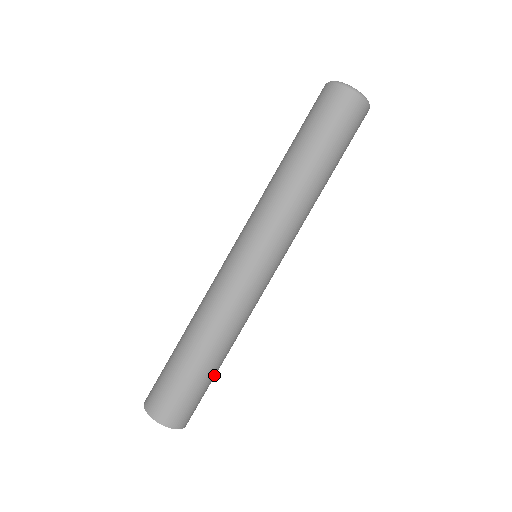
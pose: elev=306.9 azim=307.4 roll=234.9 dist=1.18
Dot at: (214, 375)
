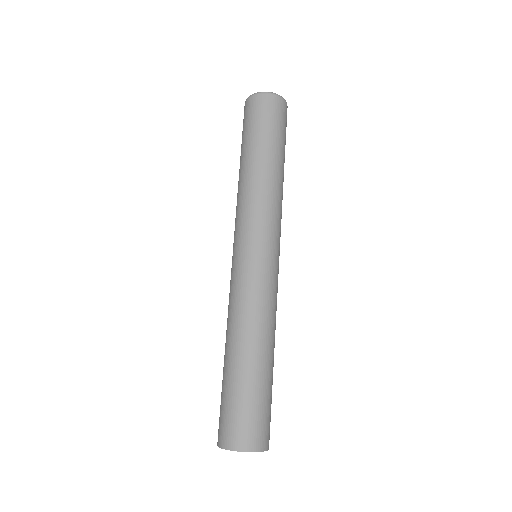
Dot at: (272, 380)
